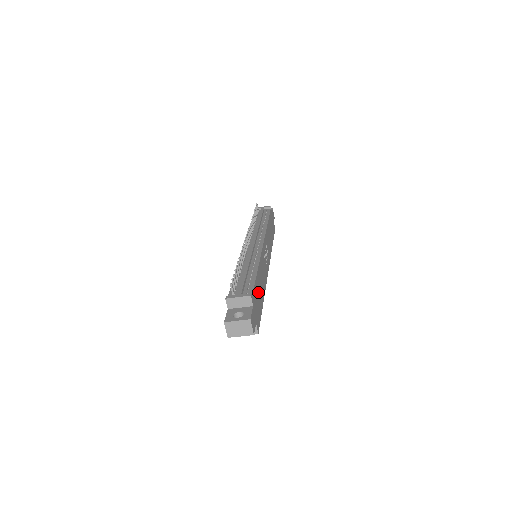
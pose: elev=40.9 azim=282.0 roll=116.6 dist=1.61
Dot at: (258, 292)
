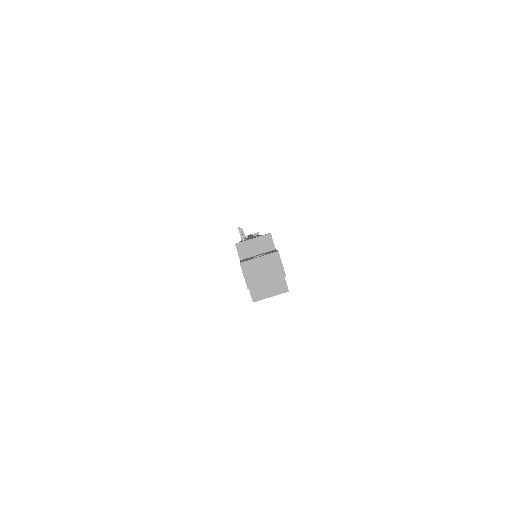
Dot at: occluded
